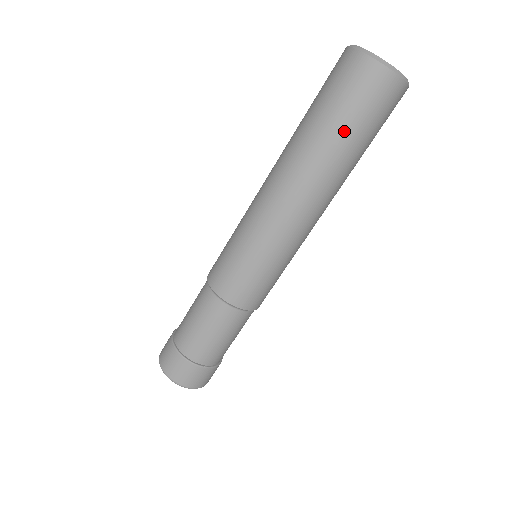
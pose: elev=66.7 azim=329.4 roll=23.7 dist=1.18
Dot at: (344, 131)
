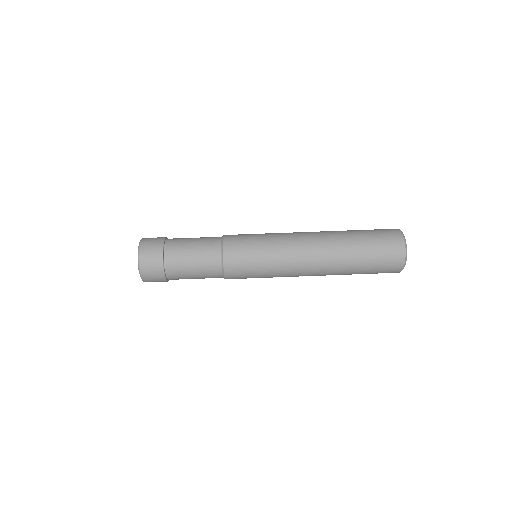
Dot at: (364, 255)
